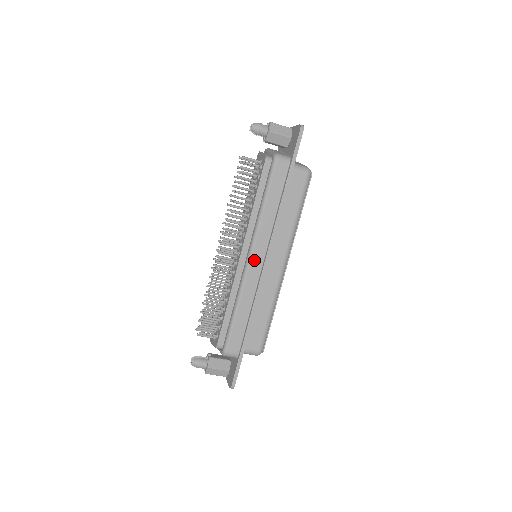
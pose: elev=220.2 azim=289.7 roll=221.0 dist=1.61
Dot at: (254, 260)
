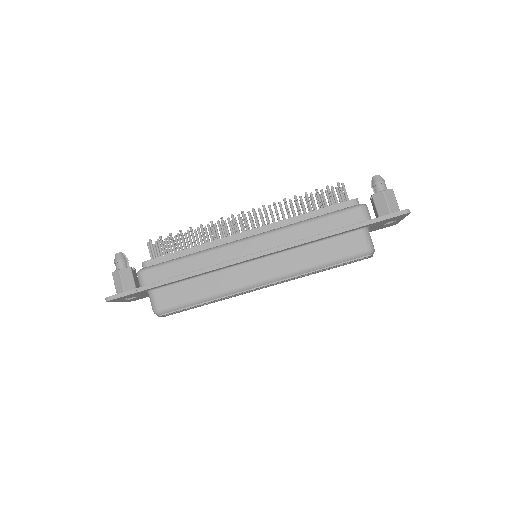
Dot at: (249, 244)
